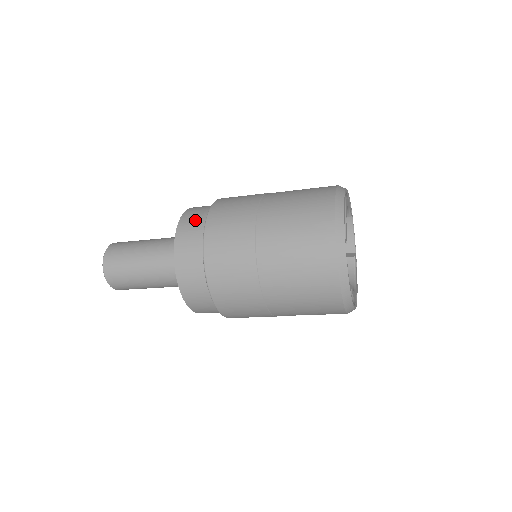
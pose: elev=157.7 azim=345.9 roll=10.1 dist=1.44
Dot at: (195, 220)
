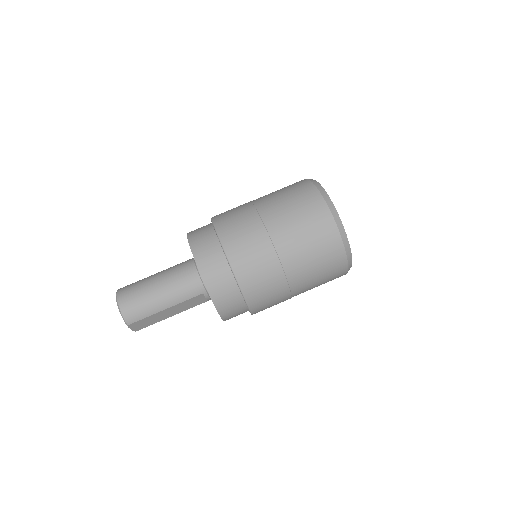
Dot at: occluded
